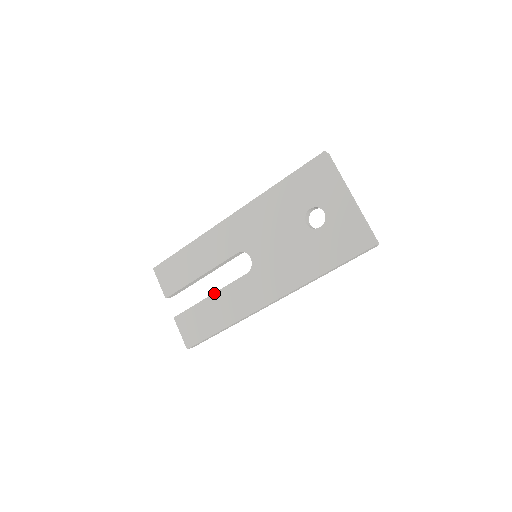
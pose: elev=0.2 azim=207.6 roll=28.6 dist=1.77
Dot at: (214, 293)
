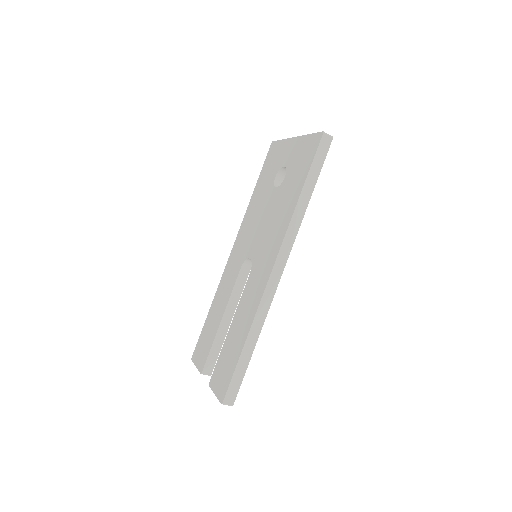
Dot at: (232, 320)
